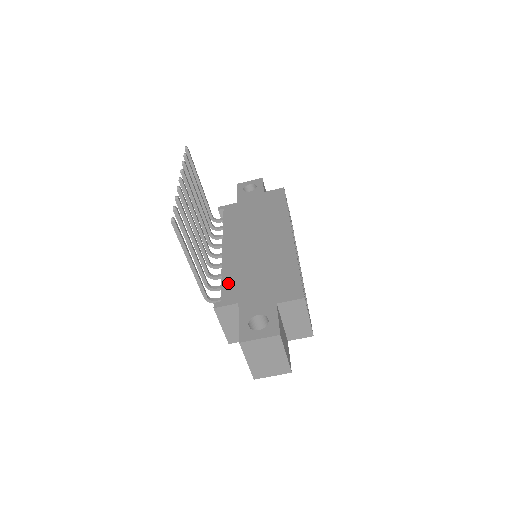
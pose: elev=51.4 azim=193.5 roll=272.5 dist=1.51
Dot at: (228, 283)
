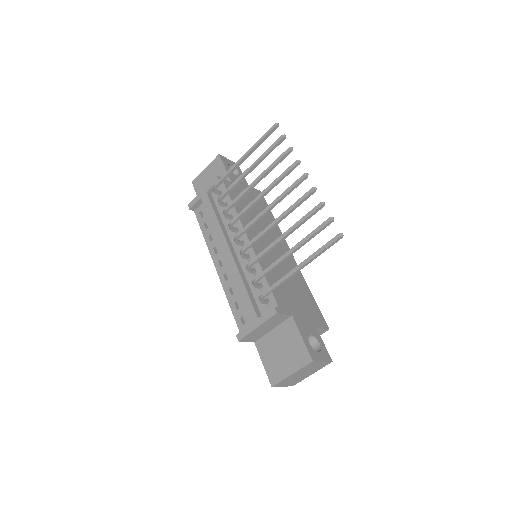
Dot at: occluded
